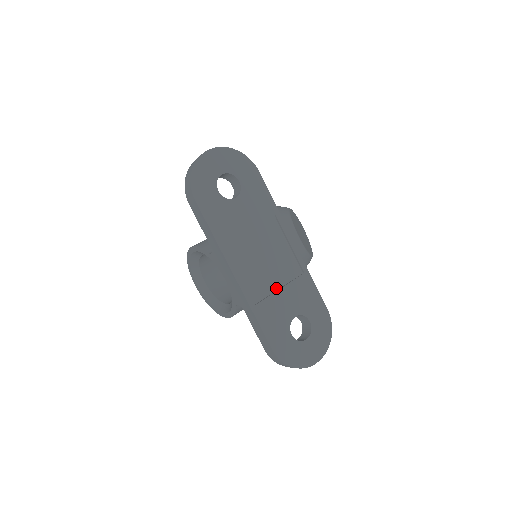
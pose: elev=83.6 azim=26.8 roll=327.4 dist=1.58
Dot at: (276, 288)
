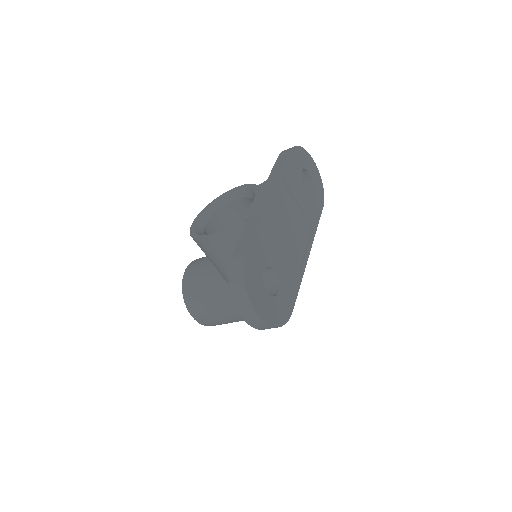
Dot at: (281, 243)
